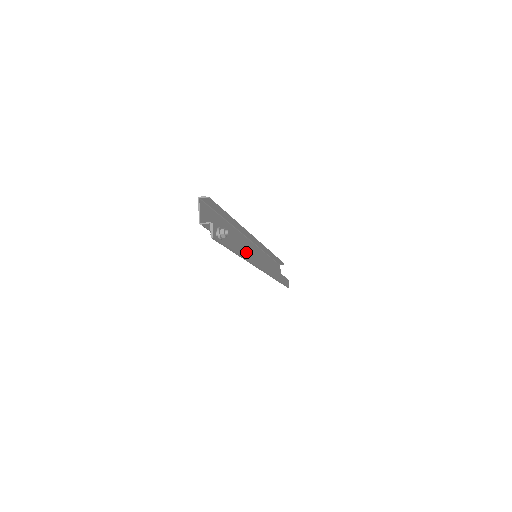
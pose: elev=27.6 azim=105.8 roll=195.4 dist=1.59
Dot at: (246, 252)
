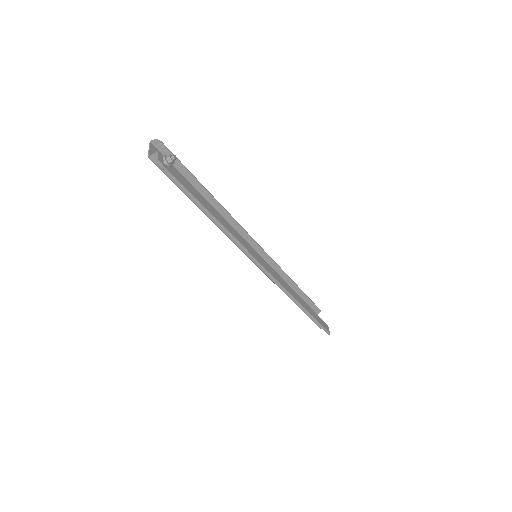
Dot at: (227, 225)
